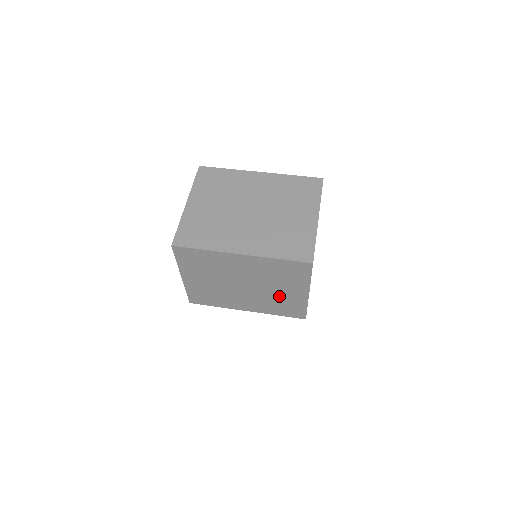
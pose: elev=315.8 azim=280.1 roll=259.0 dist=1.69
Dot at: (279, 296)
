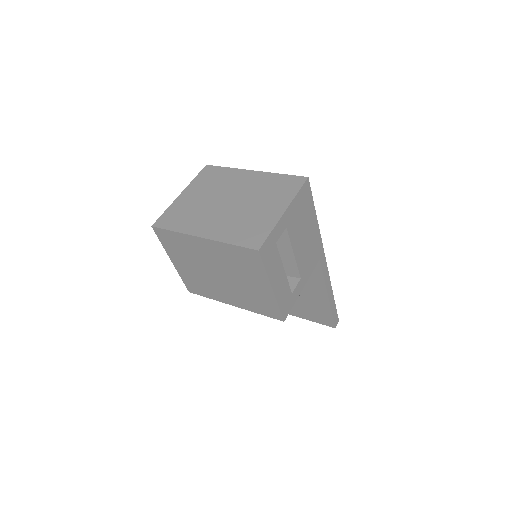
Dot at: (250, 290)
